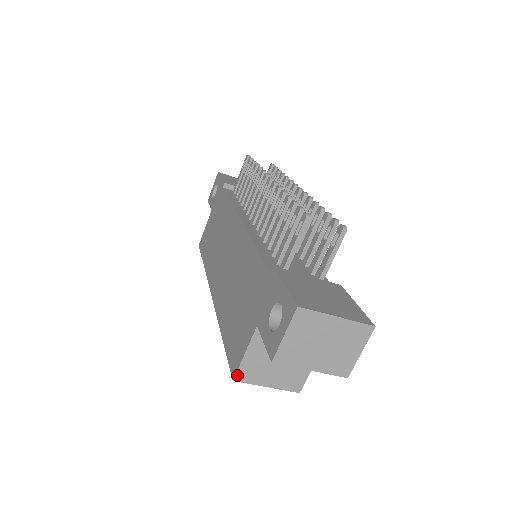
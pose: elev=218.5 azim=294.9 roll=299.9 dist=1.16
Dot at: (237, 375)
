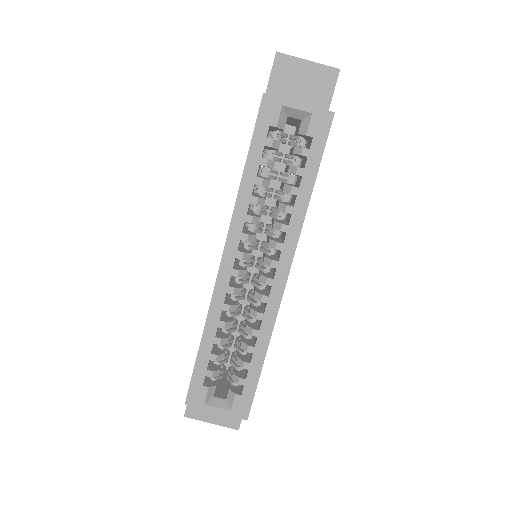
Dot at: (265, 95)
